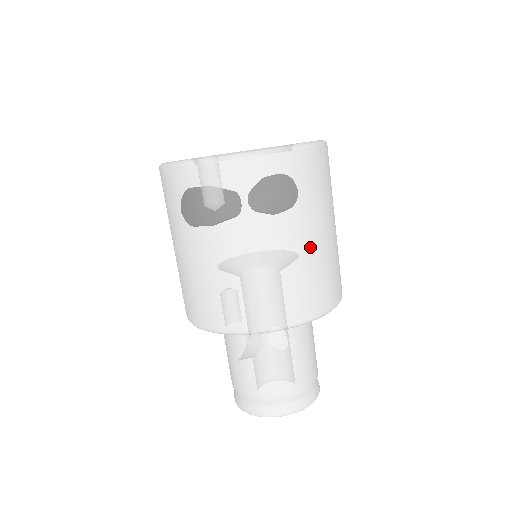
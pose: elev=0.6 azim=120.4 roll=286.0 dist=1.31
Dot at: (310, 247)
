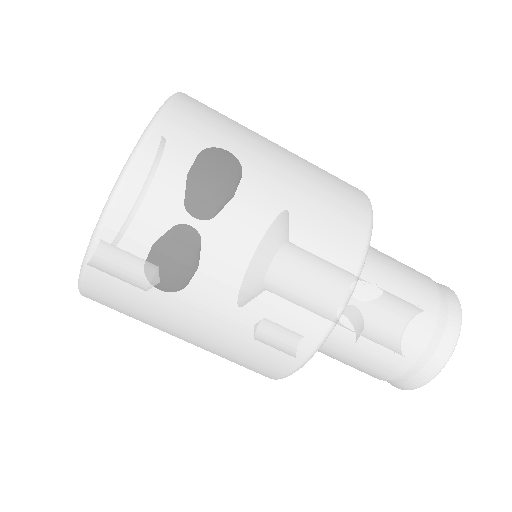
Dot at: (270, 217)
